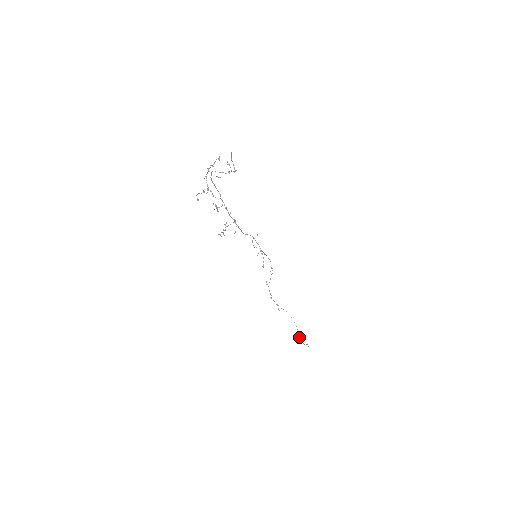
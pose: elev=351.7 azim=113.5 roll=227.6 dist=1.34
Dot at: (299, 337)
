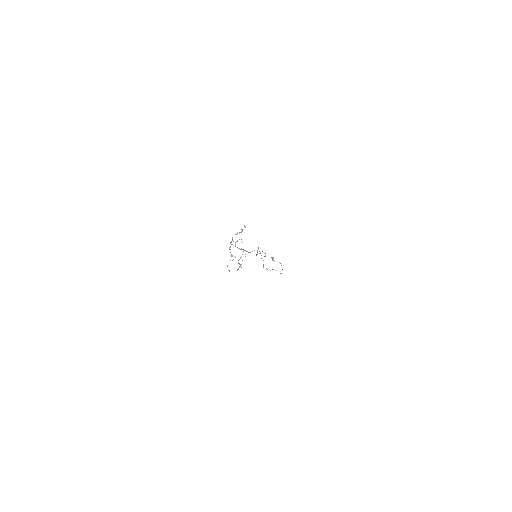
Dot at: (273, 259)
